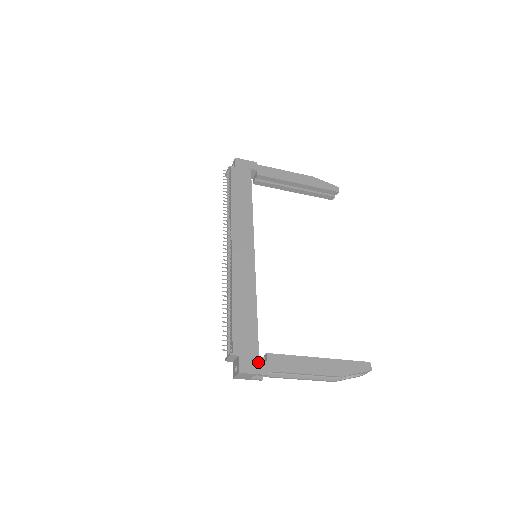
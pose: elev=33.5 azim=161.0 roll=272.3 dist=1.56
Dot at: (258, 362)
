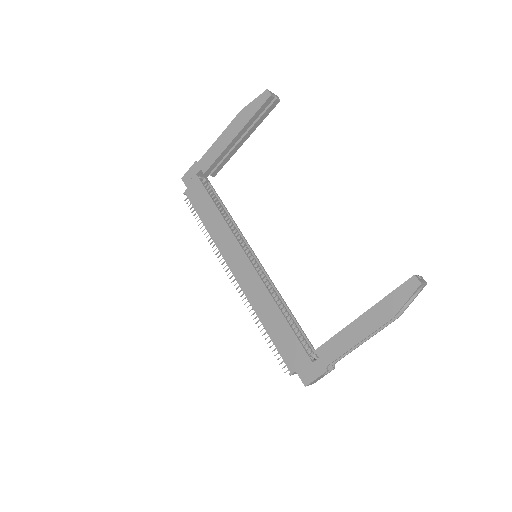
Dot at: (313, 365)
